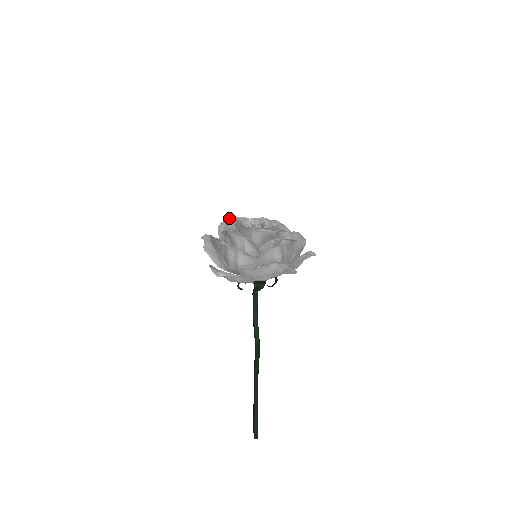
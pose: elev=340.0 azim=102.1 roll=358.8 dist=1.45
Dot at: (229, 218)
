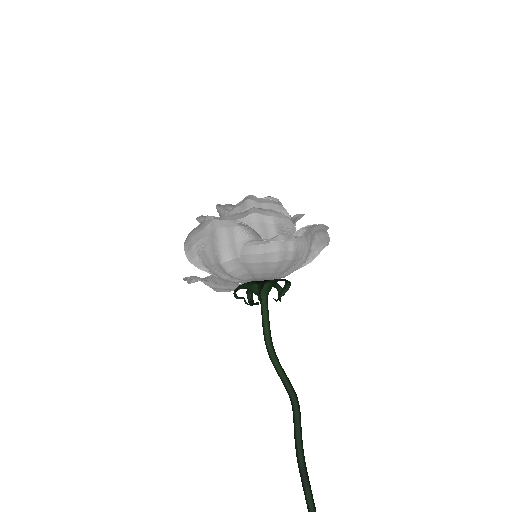
Dot at: (217, 204)
